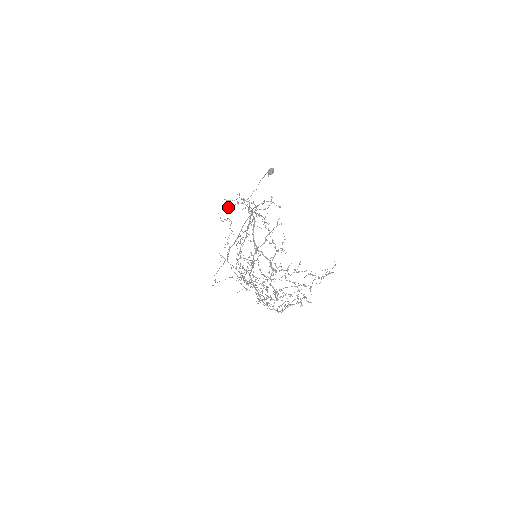
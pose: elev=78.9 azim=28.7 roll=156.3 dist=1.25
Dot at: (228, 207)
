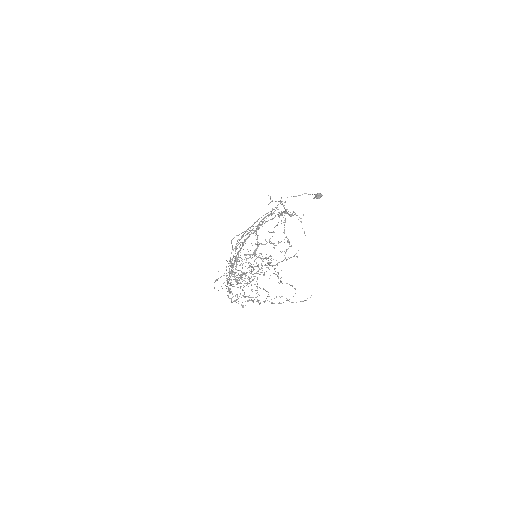
Dot at: (268, 204)
